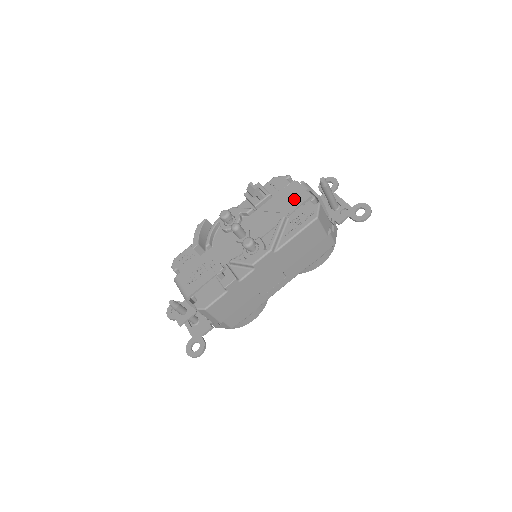
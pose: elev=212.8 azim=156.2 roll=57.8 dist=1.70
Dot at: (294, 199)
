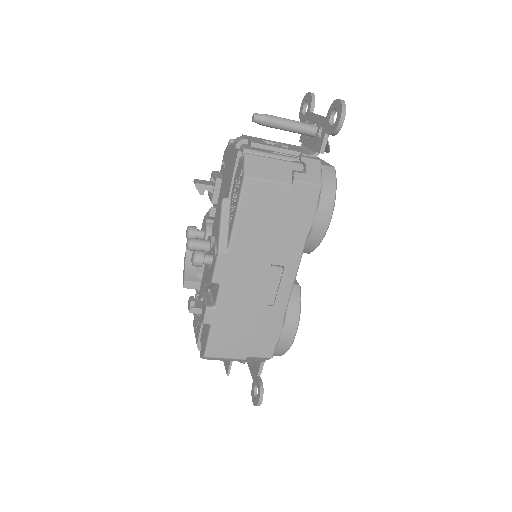
Dot at: (230, 168)
